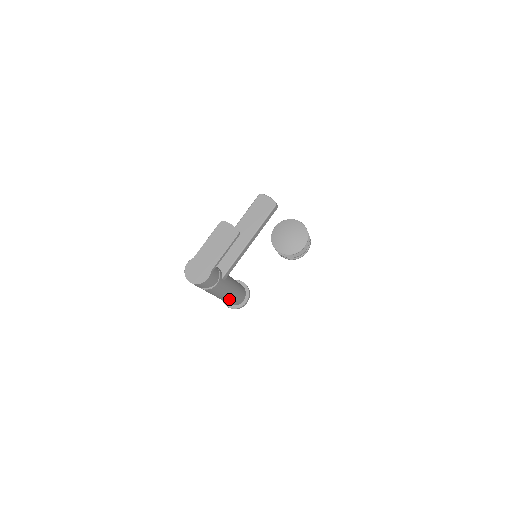
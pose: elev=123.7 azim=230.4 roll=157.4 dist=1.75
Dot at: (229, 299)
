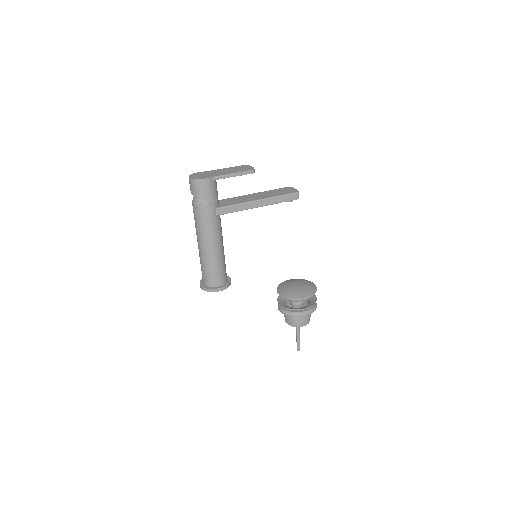
Dot at: (208, 258)
